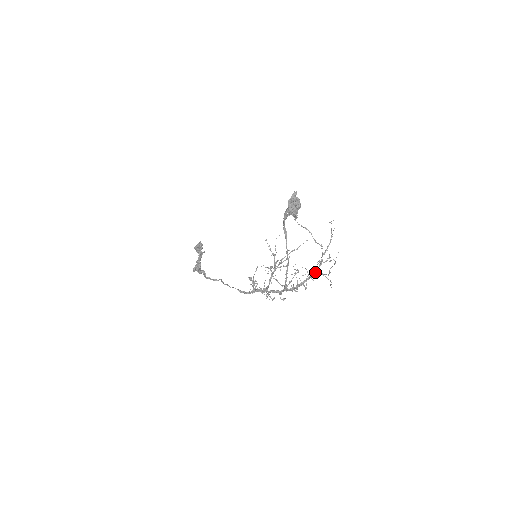
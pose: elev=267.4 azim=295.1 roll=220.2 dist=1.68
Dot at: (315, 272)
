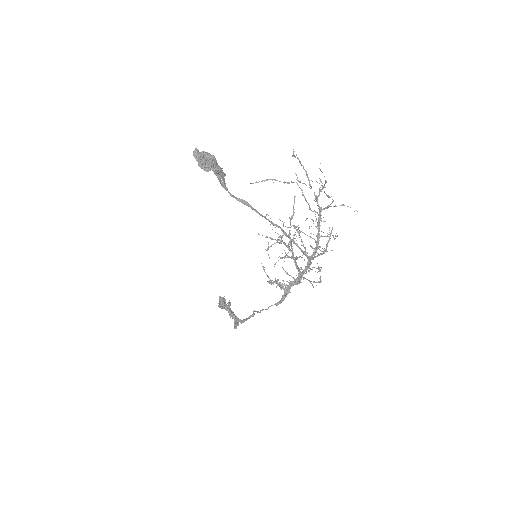
Dot at: occluded
